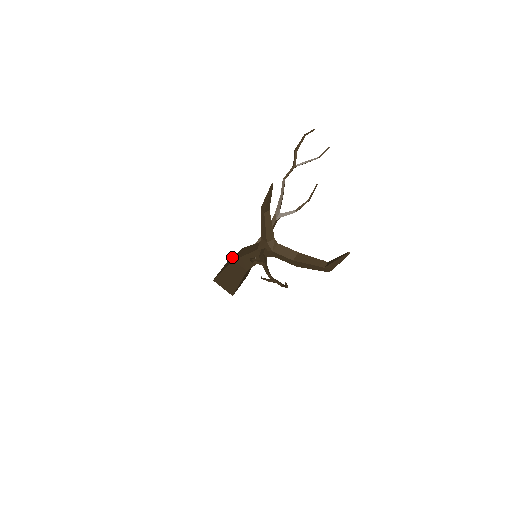
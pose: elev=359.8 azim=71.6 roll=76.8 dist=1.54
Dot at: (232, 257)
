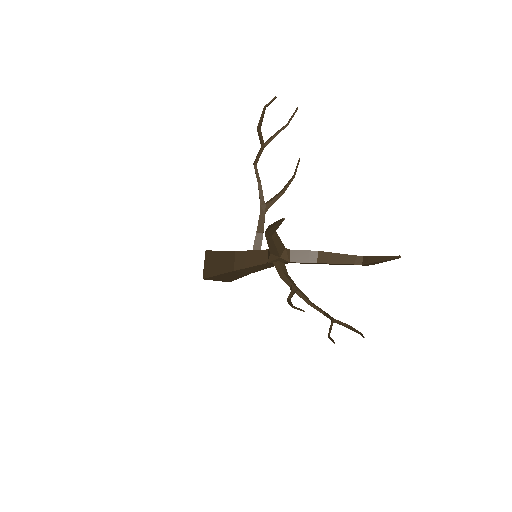
Dot at: (216, 252)
